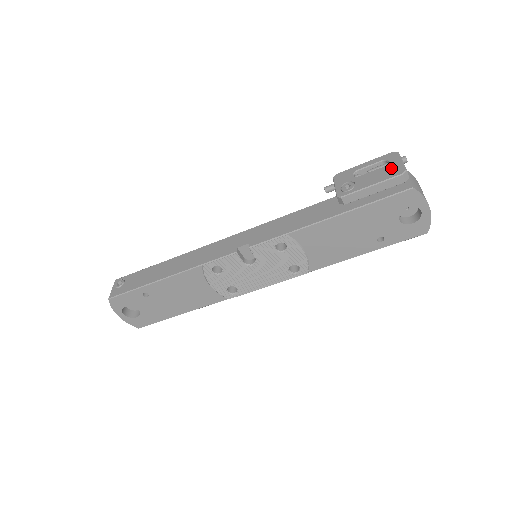
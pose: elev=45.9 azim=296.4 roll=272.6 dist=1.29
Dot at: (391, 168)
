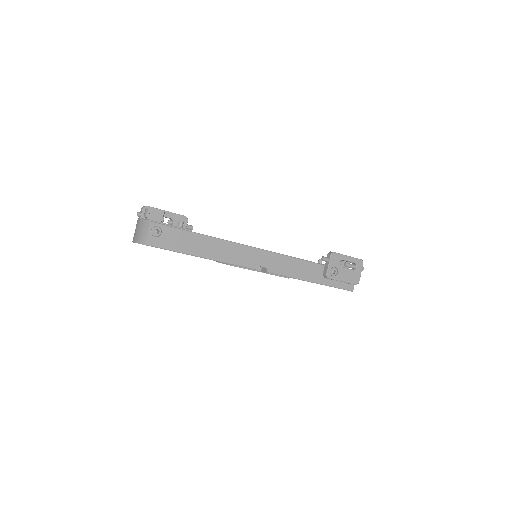
Dot at: (355, 275)
